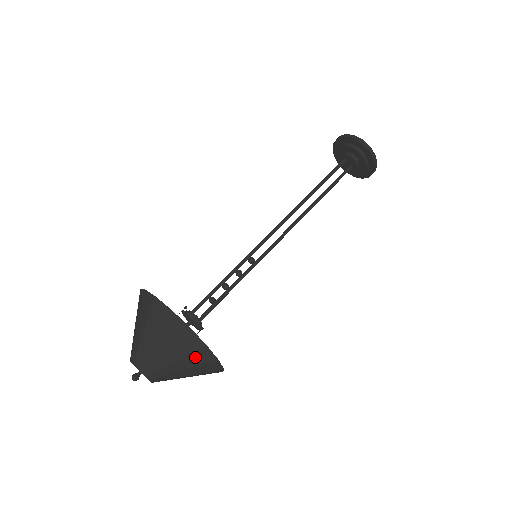
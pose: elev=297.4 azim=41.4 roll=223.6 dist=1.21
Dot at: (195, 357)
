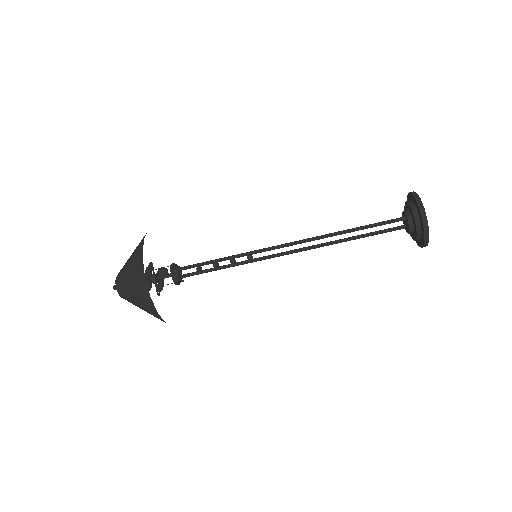
Dot at: (151, 312)
